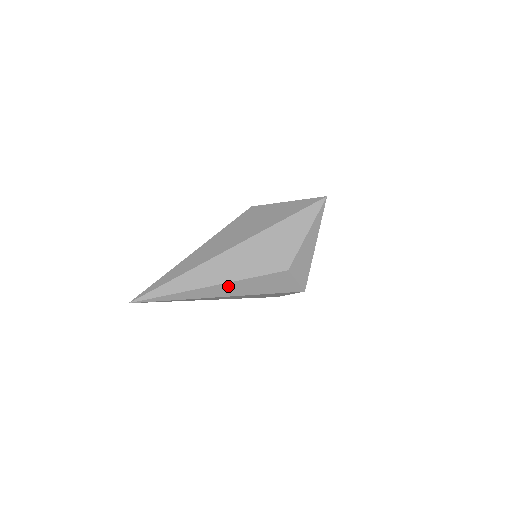
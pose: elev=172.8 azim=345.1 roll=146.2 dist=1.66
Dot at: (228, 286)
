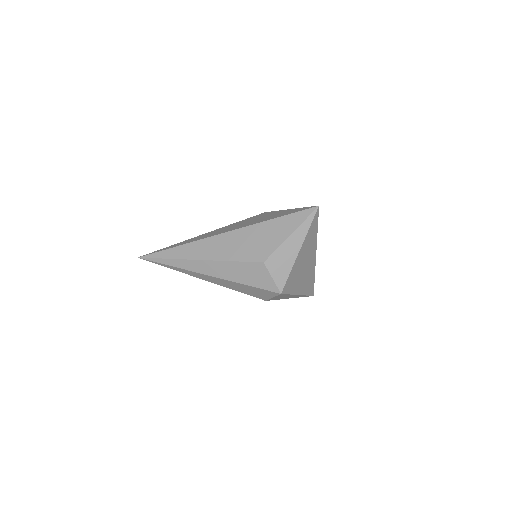
Dot at: (212, 264)
